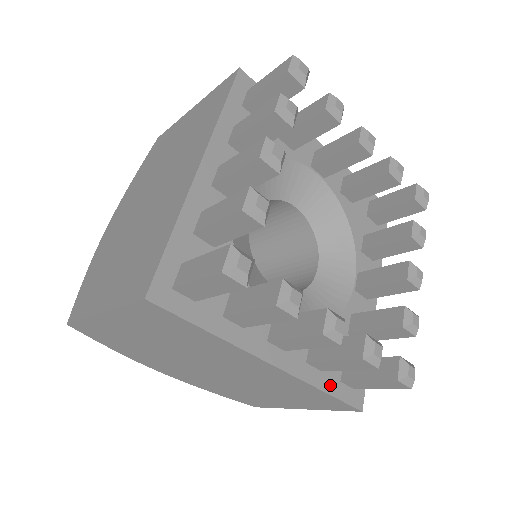
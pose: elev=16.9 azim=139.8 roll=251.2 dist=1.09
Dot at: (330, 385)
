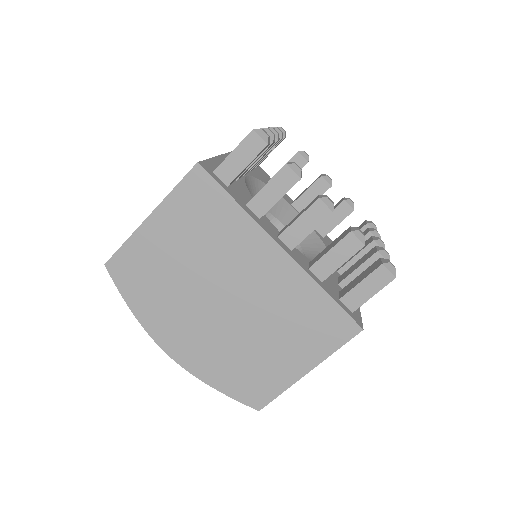
Dot at: (331, 294)
